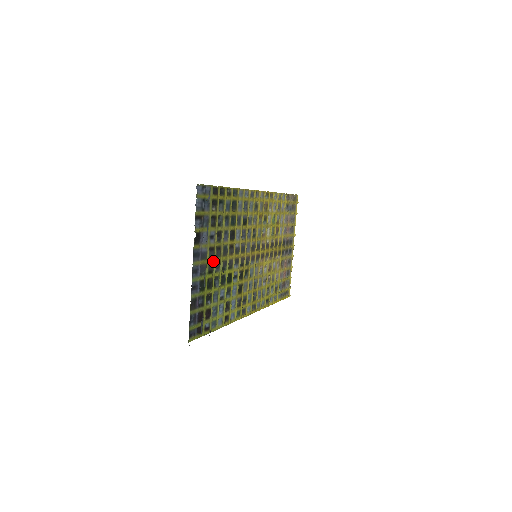
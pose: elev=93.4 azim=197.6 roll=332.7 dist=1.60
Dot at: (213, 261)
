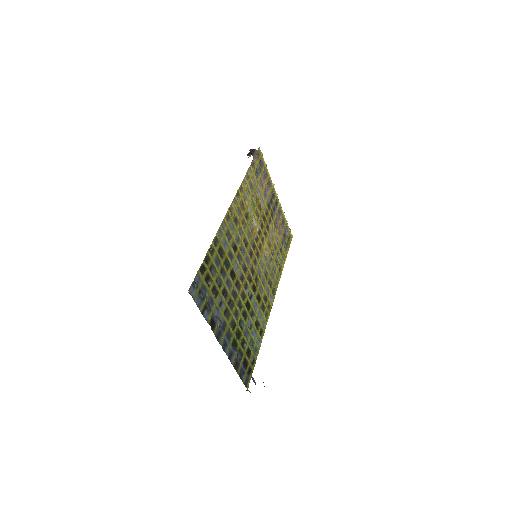
Dot at: (231, 317)
